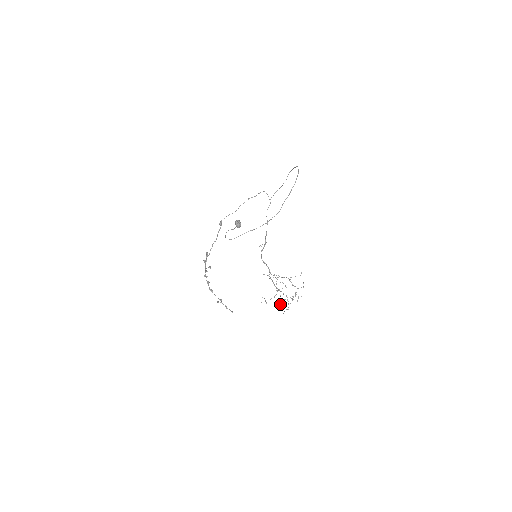
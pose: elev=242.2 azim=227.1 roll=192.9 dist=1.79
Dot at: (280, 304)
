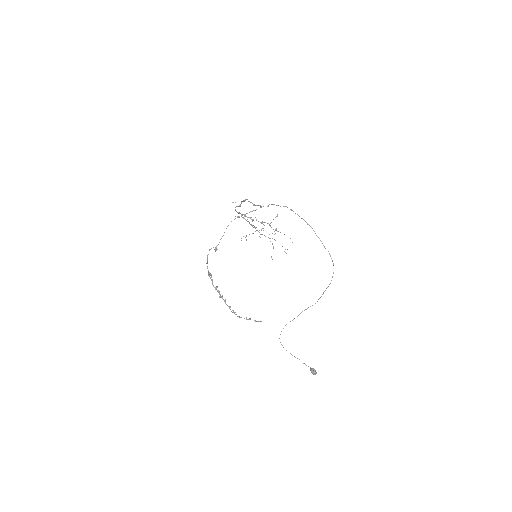
Dot at: (259, 236)
